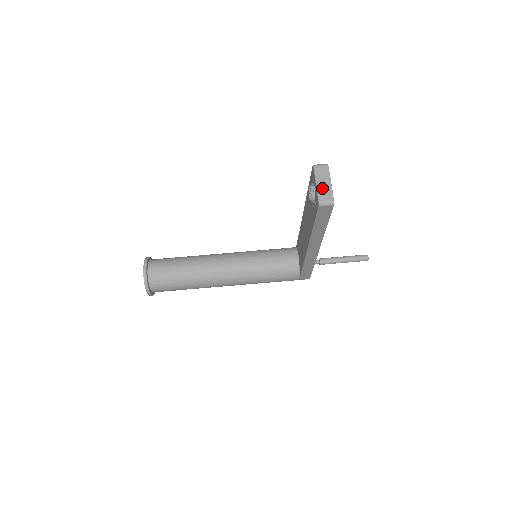
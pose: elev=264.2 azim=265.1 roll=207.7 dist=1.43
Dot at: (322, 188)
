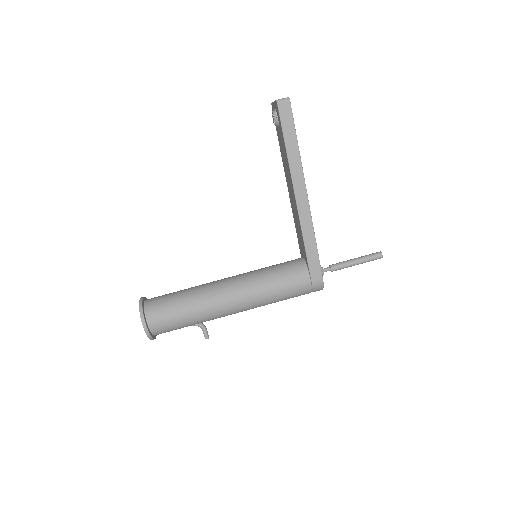
Dot at: occluded
